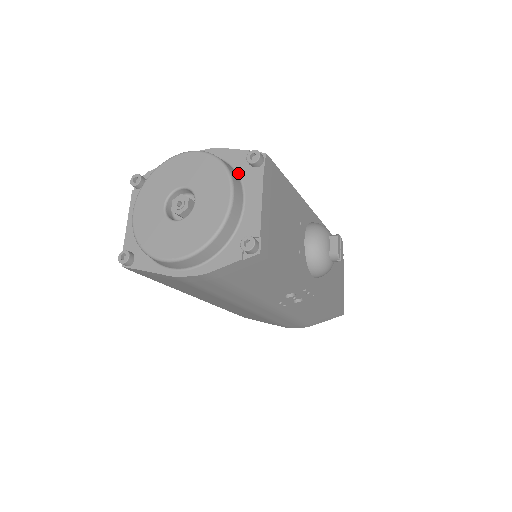
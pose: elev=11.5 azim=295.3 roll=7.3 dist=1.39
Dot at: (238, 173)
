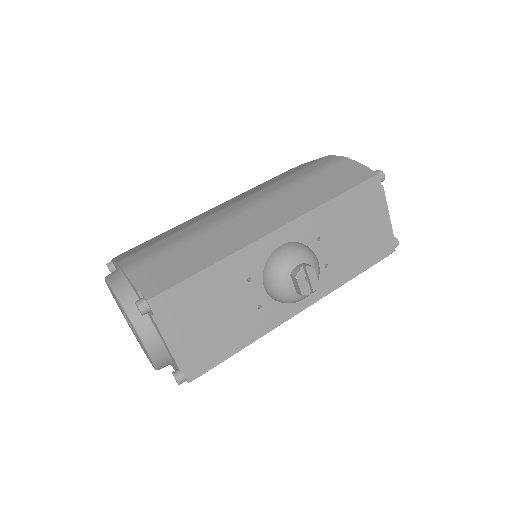
Dot at: occluded
